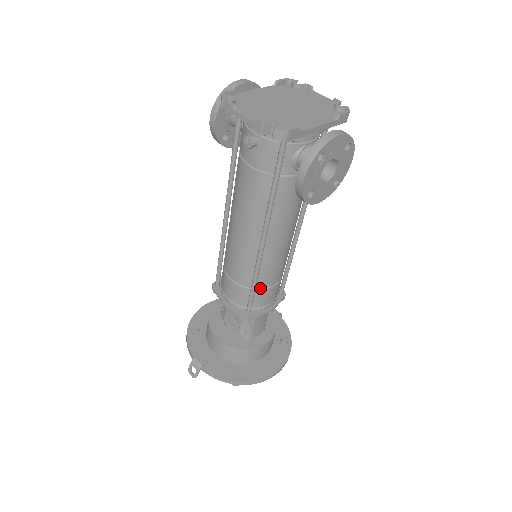
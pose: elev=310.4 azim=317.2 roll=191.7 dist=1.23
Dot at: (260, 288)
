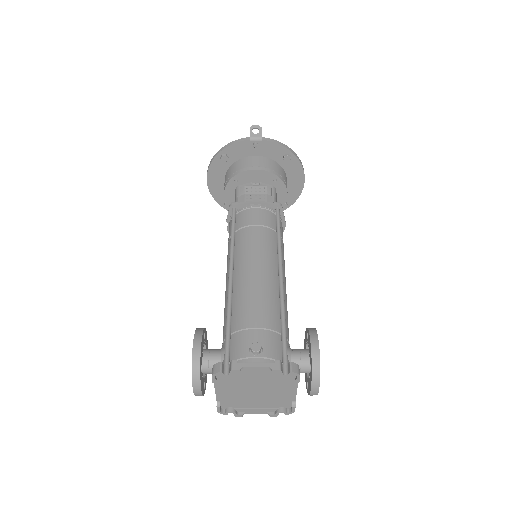
Dot at: occluded
